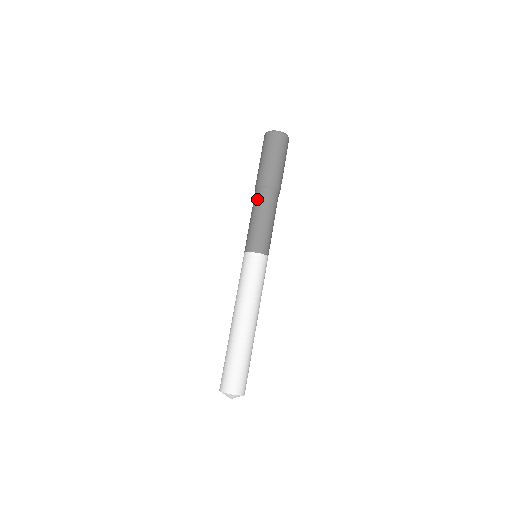
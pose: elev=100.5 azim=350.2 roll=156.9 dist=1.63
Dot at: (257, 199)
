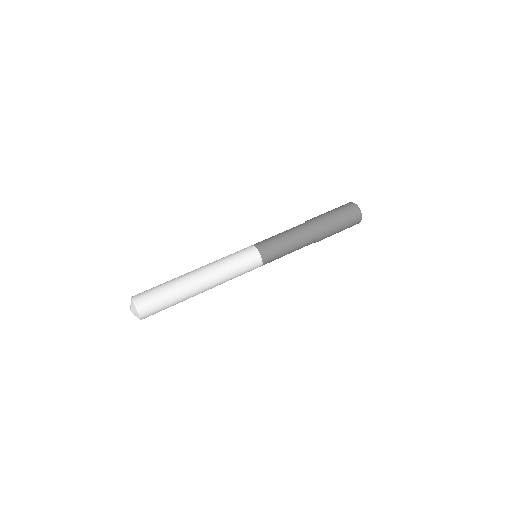
Dot at: occluded
